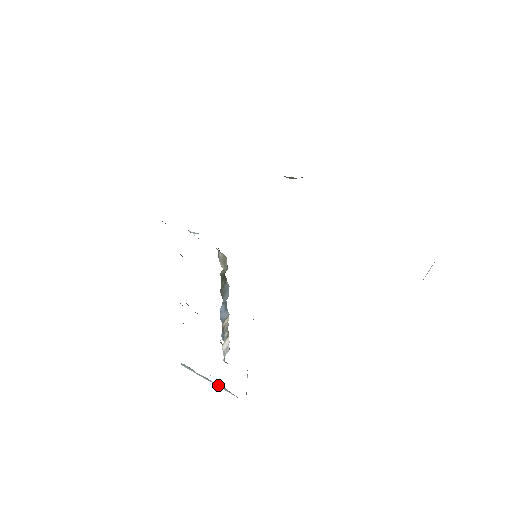
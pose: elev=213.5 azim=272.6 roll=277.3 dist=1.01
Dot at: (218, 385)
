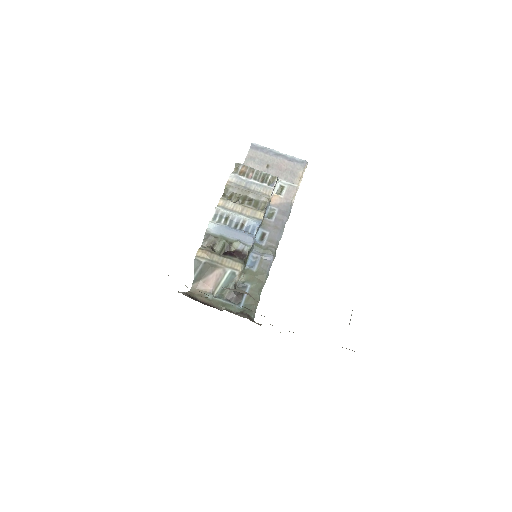
Dot at: (285, 158)
